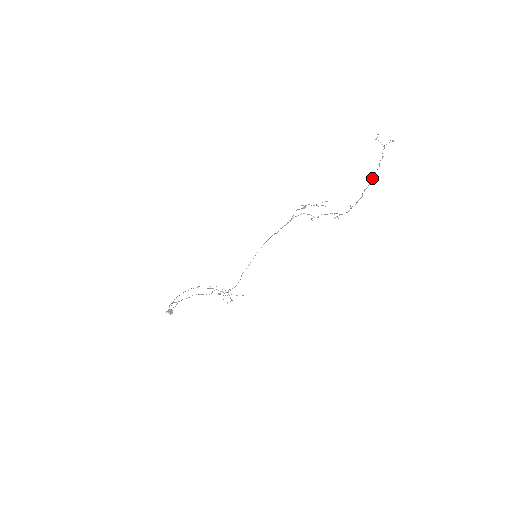
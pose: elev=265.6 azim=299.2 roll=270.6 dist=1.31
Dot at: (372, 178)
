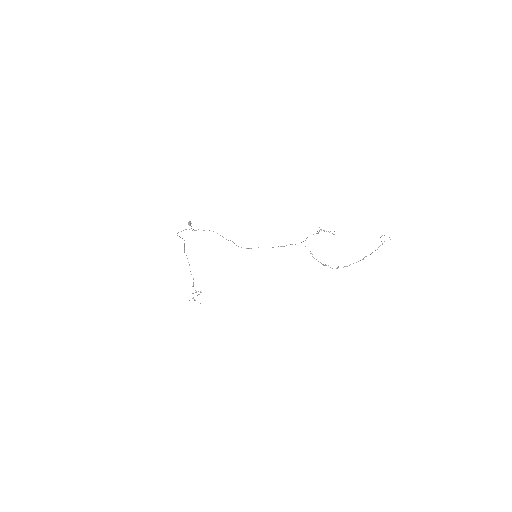
Dot at: (362, 259)
